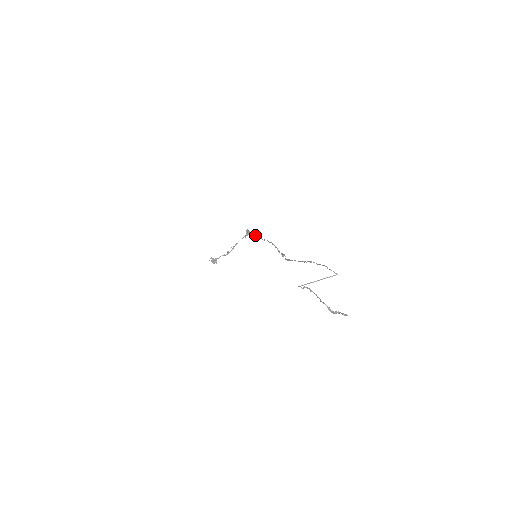
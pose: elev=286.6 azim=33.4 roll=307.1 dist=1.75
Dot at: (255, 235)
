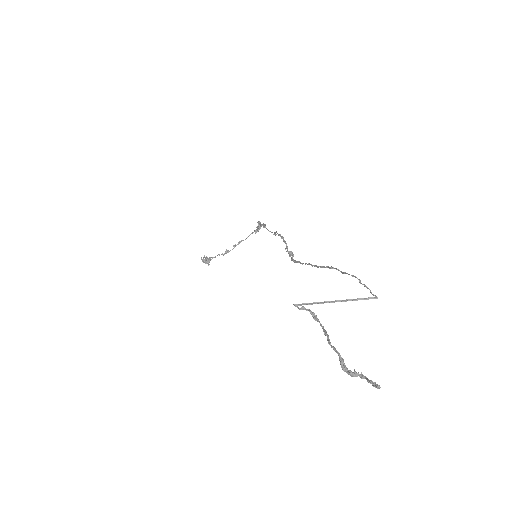
Dot at: occluded
